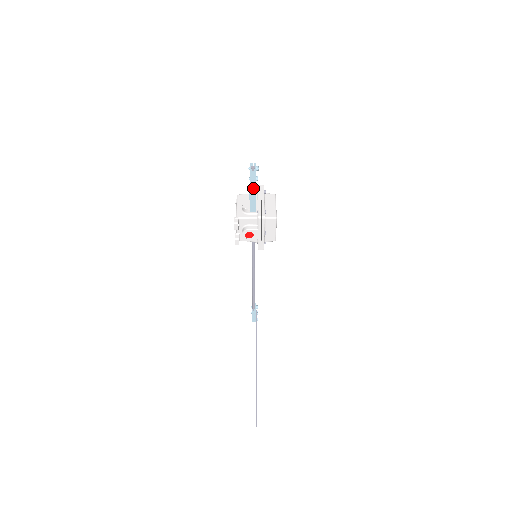
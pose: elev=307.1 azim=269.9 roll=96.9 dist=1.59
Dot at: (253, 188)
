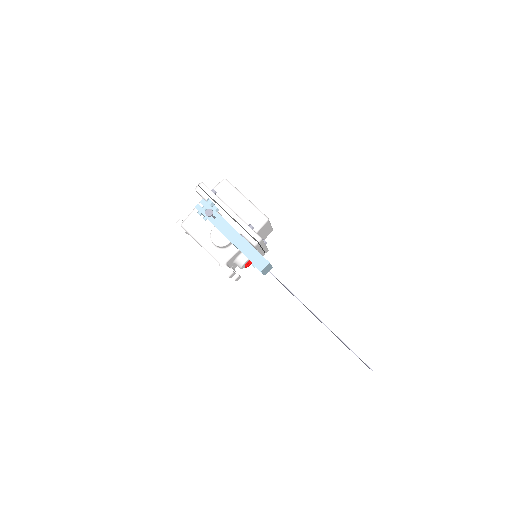
Dot at: (253, 254)
